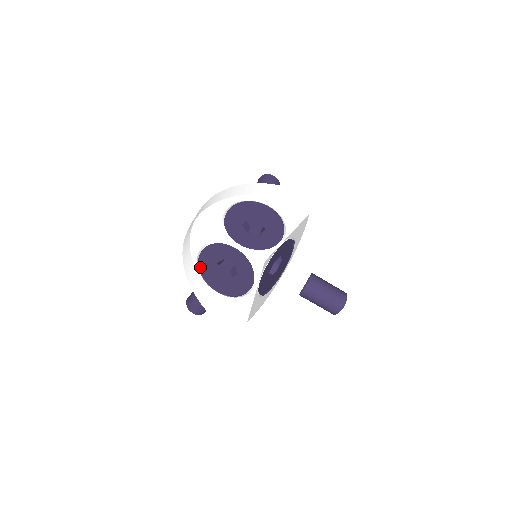
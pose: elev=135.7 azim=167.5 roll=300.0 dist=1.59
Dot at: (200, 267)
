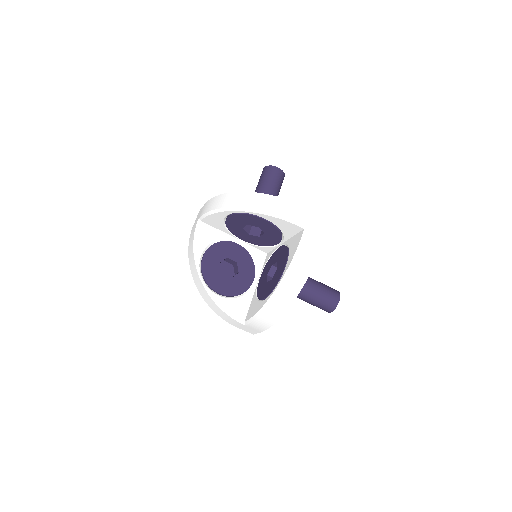
Dot at: (202, 271)
